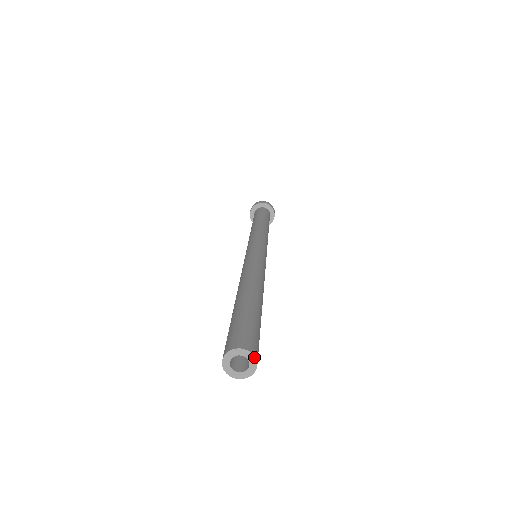
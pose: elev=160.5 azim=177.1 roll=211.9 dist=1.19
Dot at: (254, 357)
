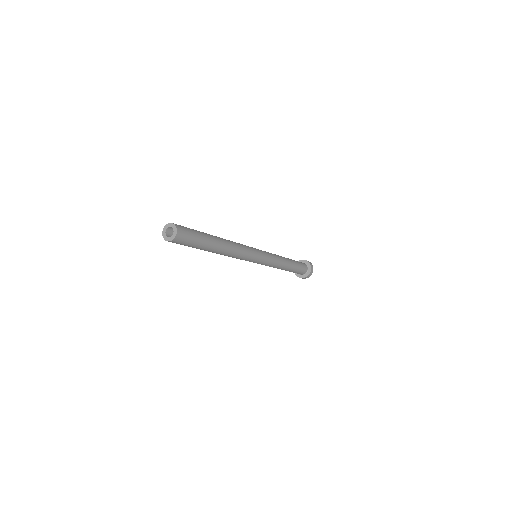
Dot at: (172, 223)
